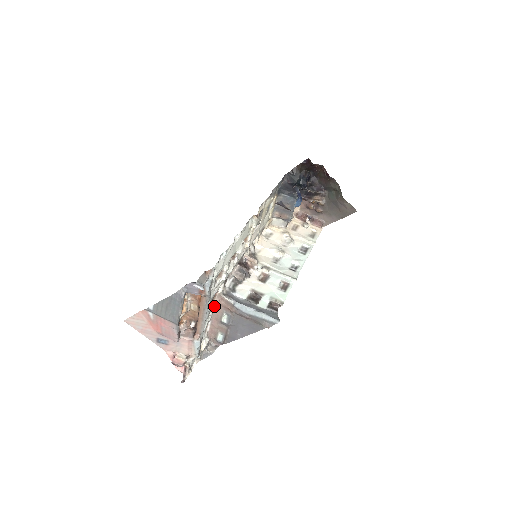
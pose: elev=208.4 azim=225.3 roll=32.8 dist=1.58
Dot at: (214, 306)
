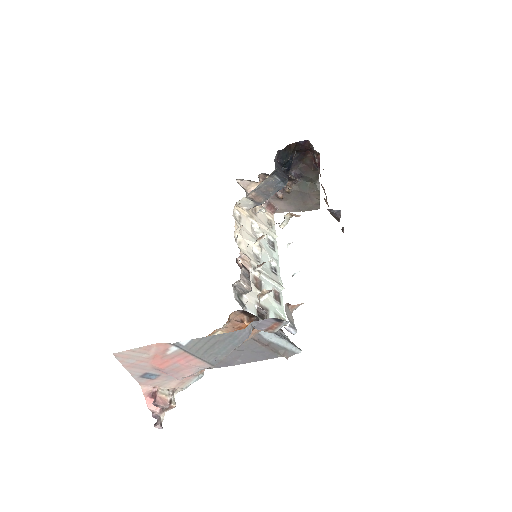
Dot at: occluded
